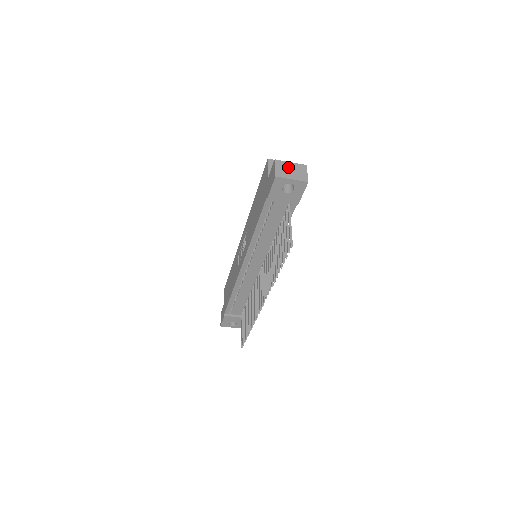
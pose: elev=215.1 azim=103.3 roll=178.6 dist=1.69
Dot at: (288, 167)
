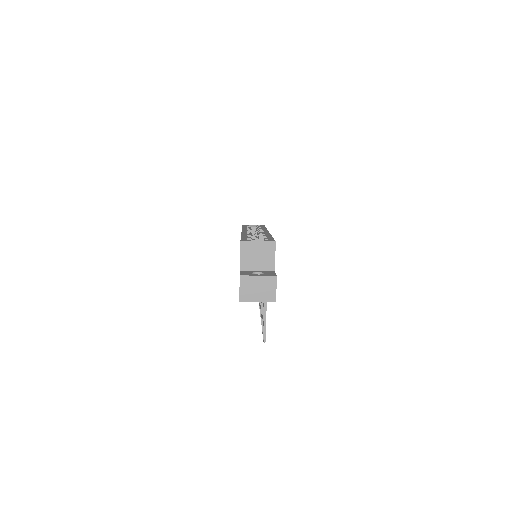
Dot at: (254, 284)
